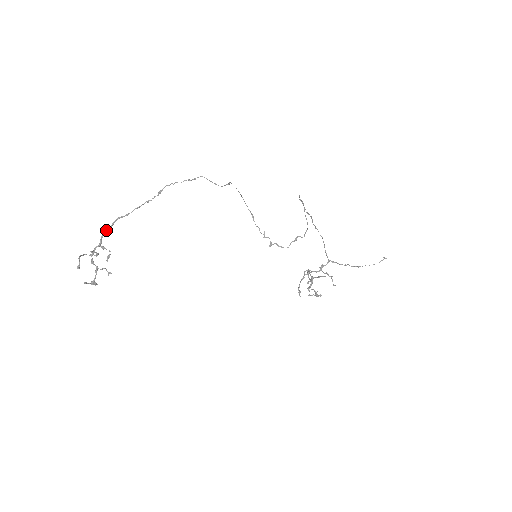
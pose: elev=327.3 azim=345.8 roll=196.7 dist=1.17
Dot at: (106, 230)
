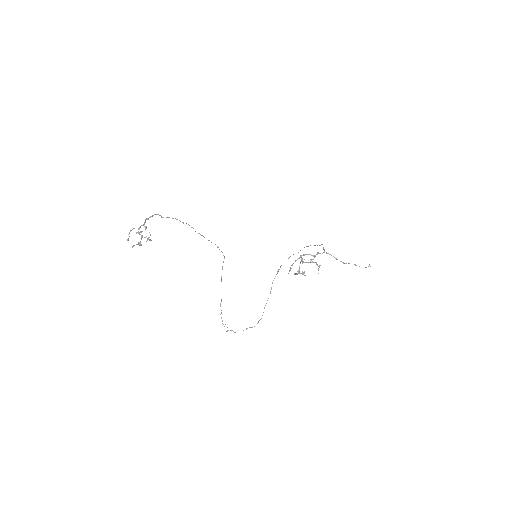
Dot at: (148, 218)
